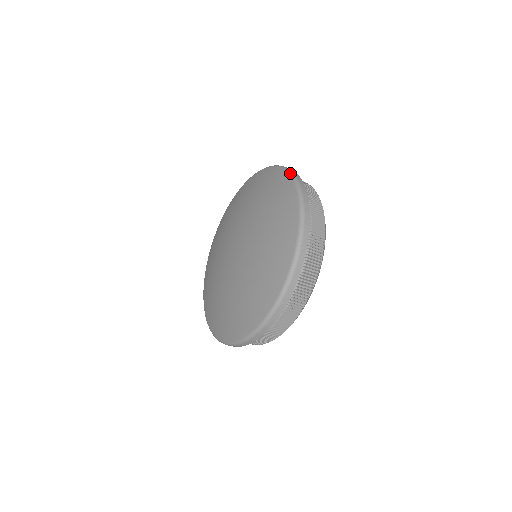
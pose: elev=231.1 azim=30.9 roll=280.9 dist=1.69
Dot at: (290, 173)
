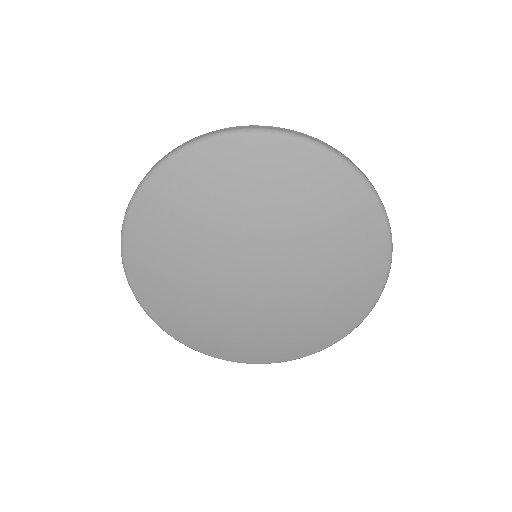
Dot at: (391, 237)
